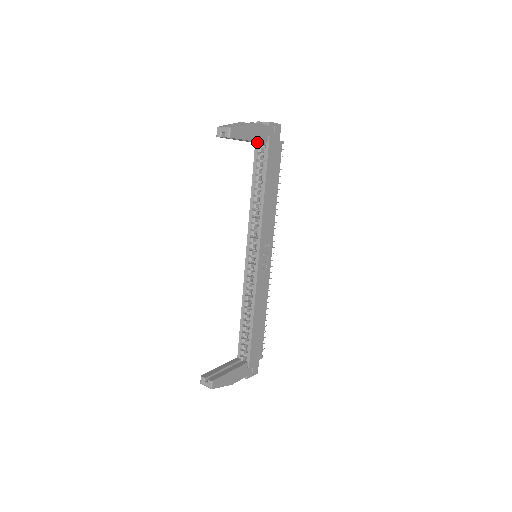
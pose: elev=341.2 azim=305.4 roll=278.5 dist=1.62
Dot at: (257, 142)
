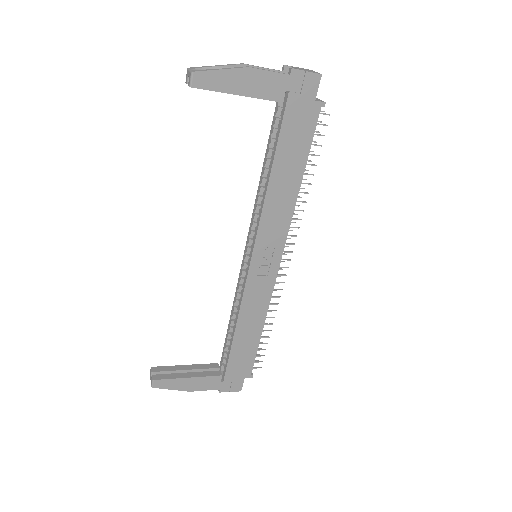
Dot at: occluded
